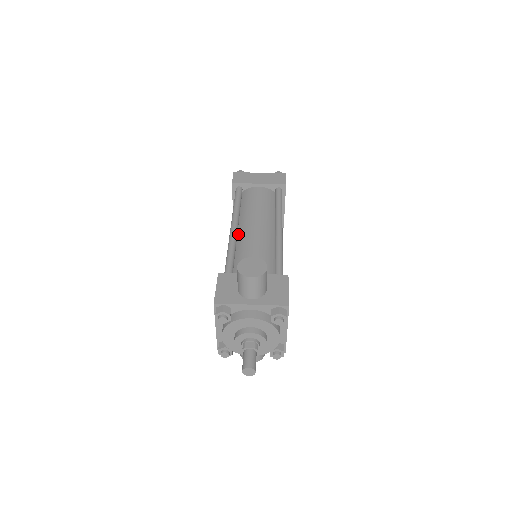
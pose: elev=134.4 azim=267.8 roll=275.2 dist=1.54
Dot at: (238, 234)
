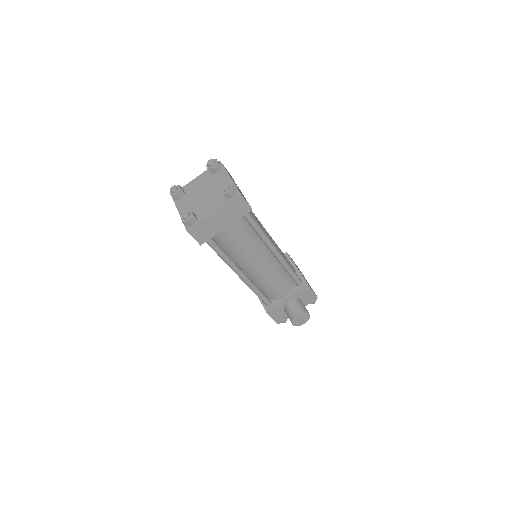
Dot at: (245, 273)
